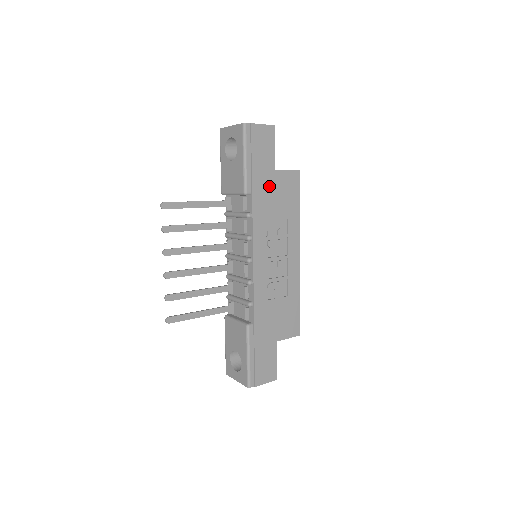
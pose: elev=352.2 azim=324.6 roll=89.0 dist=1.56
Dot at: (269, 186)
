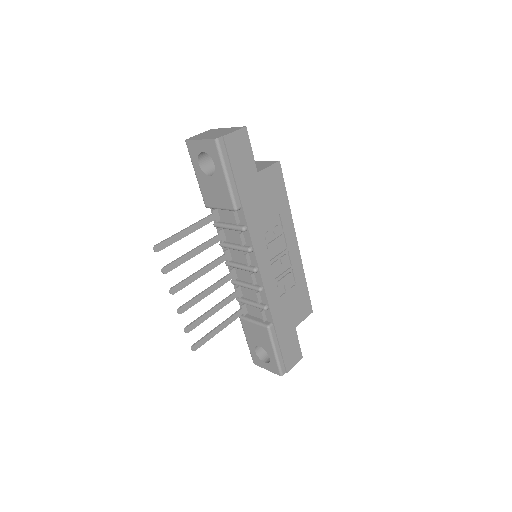
Dot at: (256, 192)
